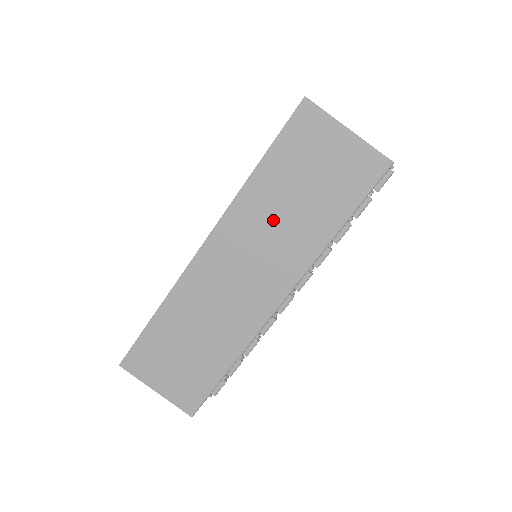
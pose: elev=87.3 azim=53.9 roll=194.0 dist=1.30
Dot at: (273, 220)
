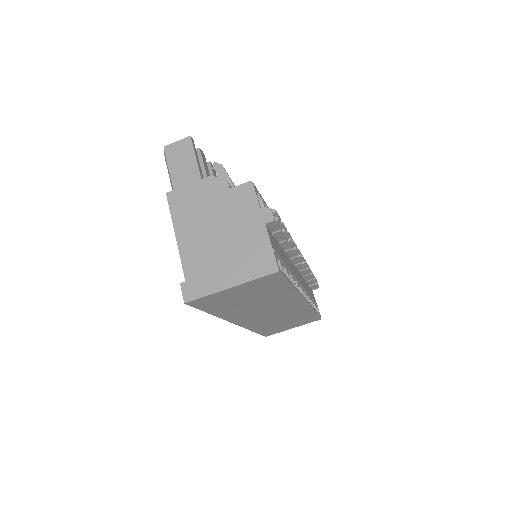
Dot at: (253, 308)
